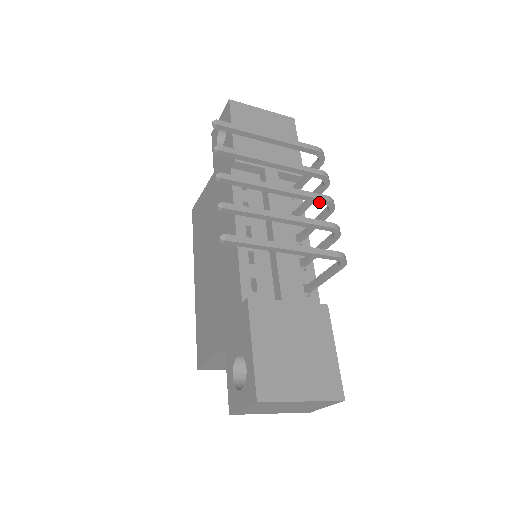
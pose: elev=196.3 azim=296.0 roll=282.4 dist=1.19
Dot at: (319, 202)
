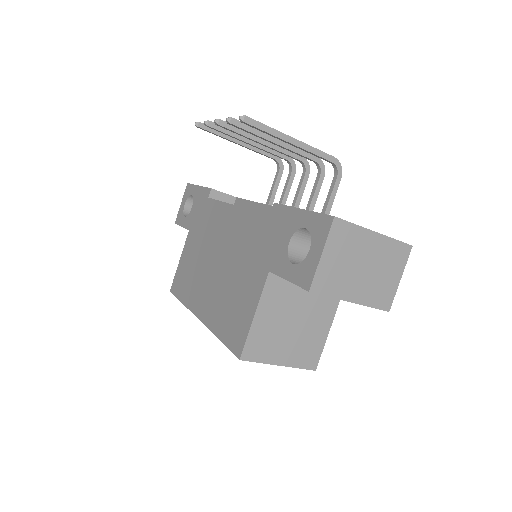
Dot at: (296, 158)
